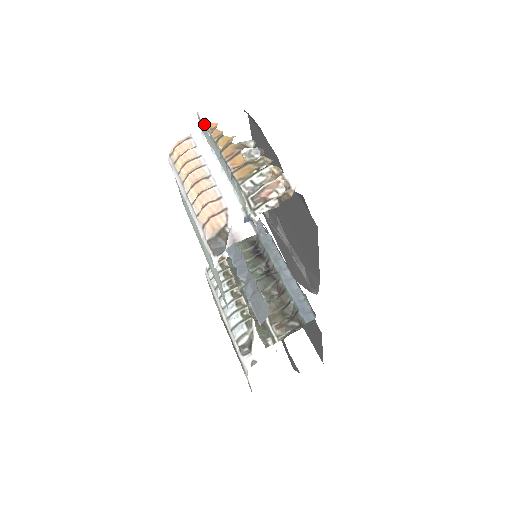
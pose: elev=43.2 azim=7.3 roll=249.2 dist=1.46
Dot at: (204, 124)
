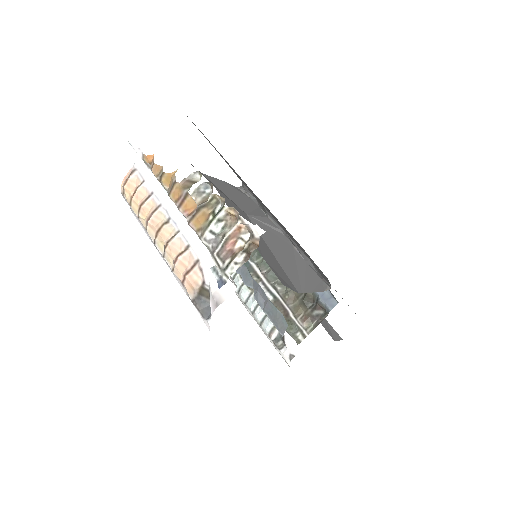
Dot at: (140, 157)
